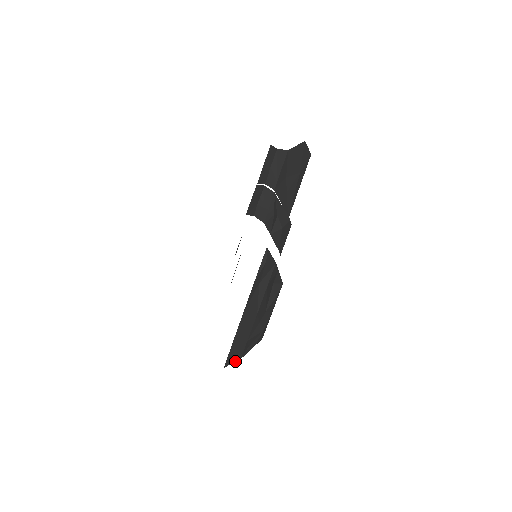
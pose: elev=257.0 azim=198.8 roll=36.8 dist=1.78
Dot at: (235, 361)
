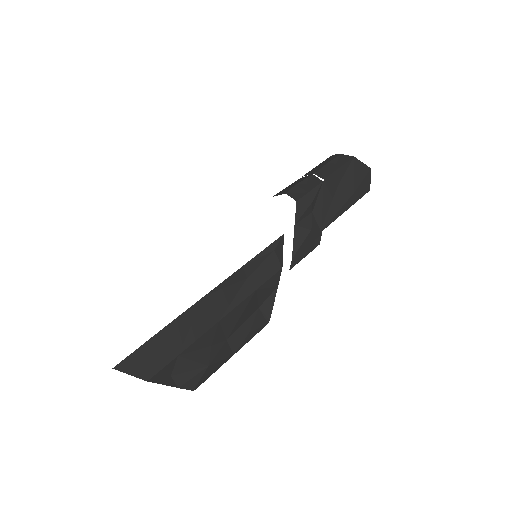
Dot at: (137, 376)
